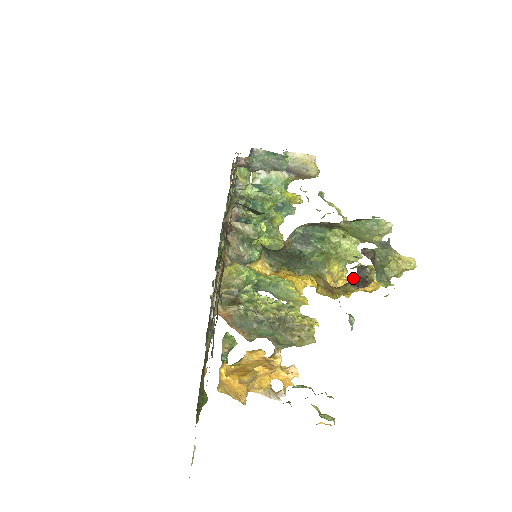
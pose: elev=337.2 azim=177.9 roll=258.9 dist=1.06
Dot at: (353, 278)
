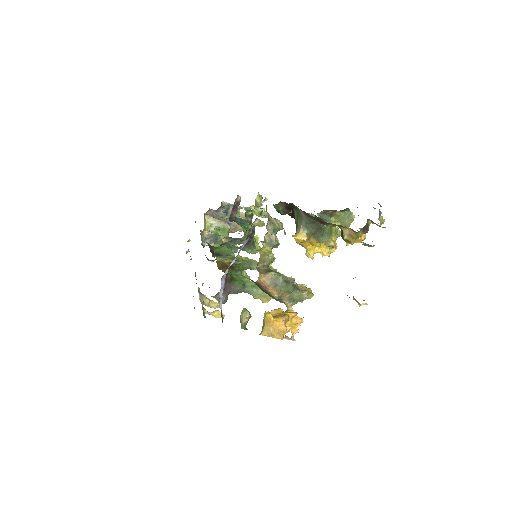
Dot at: (365, 225)
